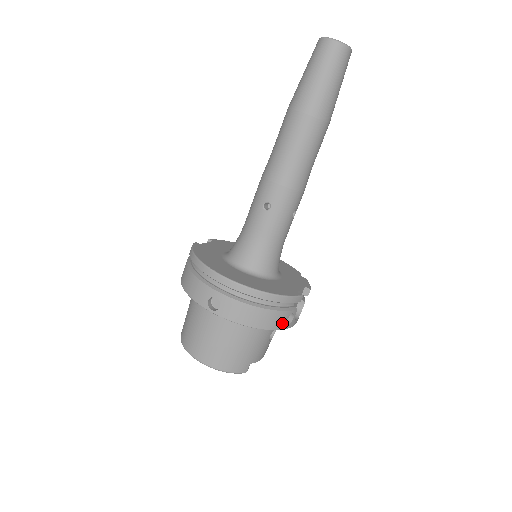
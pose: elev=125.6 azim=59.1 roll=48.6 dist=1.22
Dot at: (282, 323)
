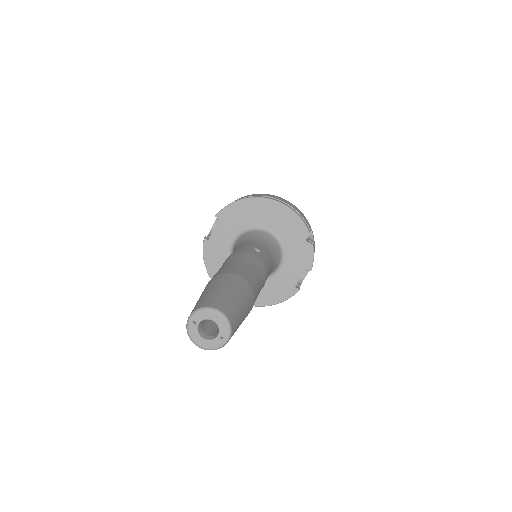
Dot at: occluded
